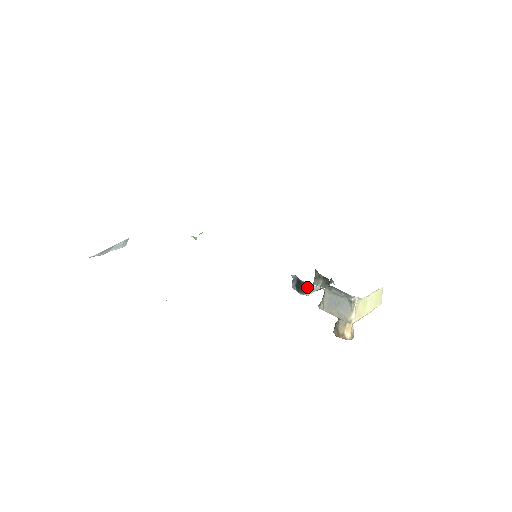
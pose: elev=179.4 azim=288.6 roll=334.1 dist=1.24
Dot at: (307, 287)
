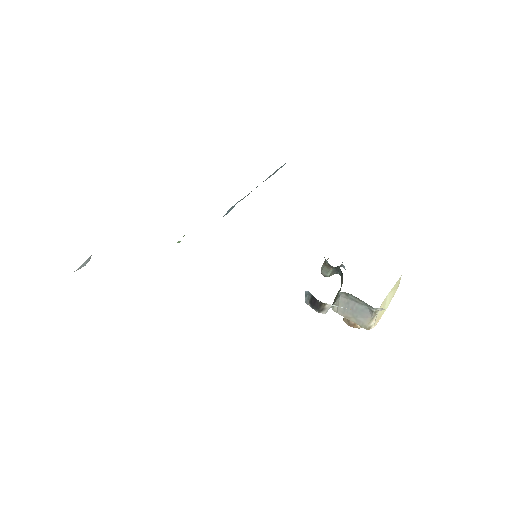
Dot at: (324, 306)
